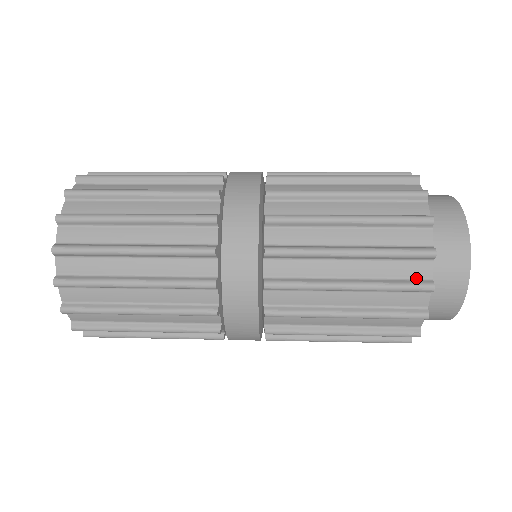
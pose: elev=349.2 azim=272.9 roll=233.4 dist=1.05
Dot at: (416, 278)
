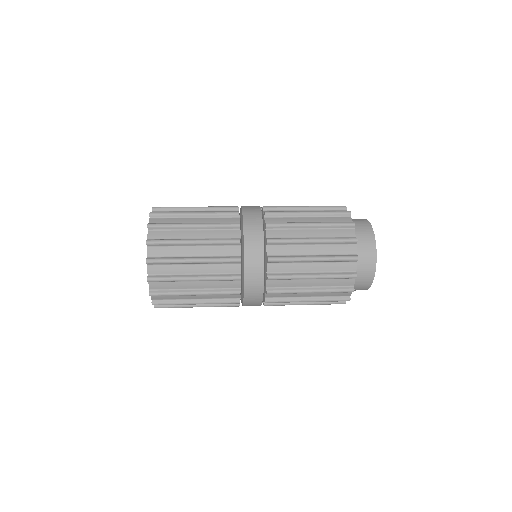
Dot at: (342, 296)
